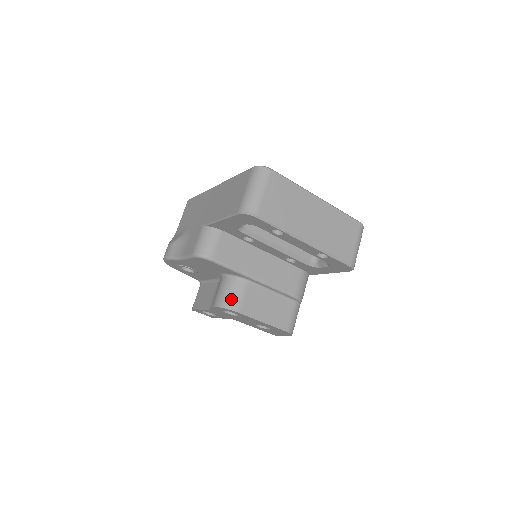
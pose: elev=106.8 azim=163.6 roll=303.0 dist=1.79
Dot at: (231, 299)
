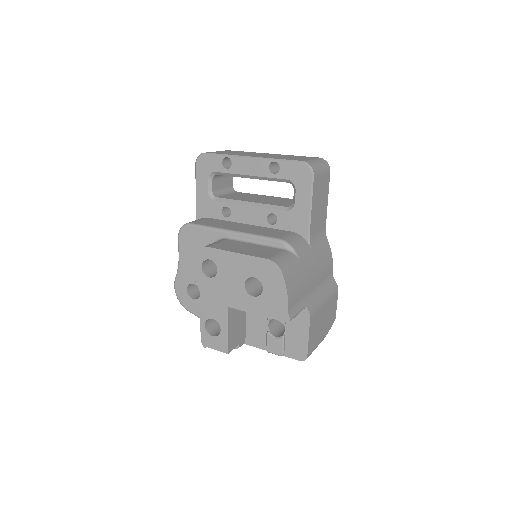
Dot at: occluded
